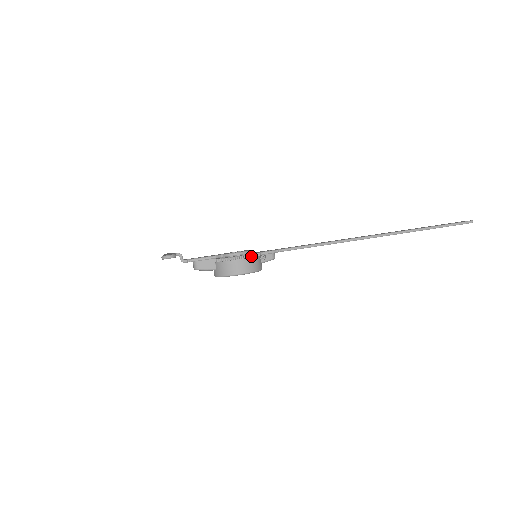
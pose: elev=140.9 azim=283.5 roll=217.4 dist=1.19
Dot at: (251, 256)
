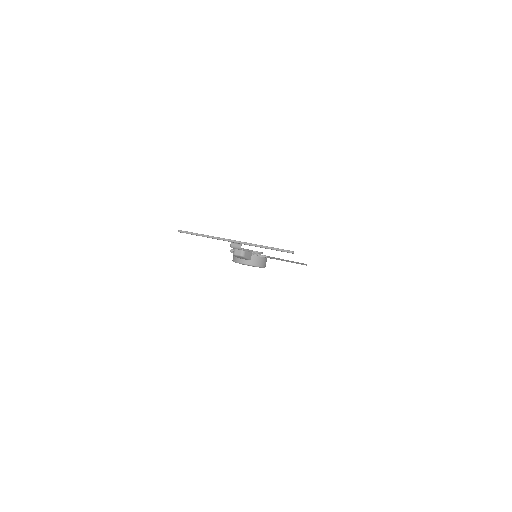
Dot at: occluded
